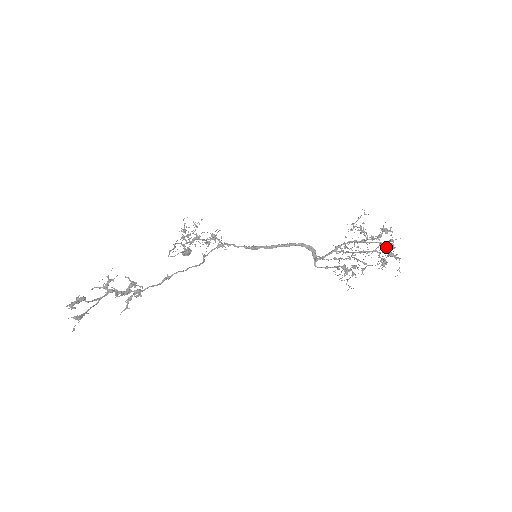
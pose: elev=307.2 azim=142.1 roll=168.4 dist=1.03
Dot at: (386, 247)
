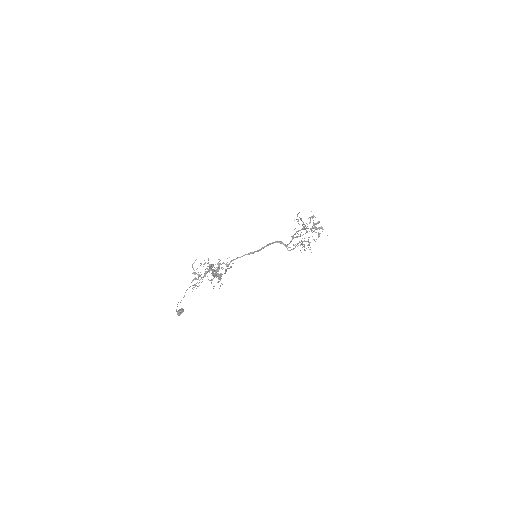
Dot at: occluded
